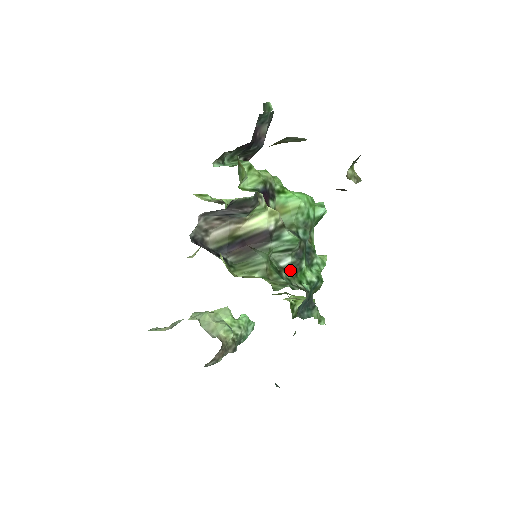
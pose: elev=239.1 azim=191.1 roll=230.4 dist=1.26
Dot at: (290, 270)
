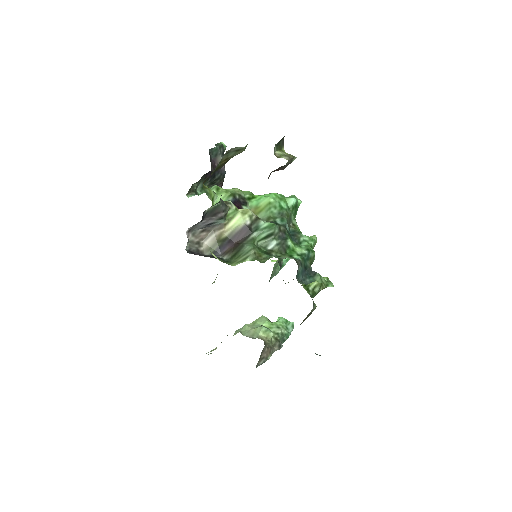
Dot at: (278, 250)
